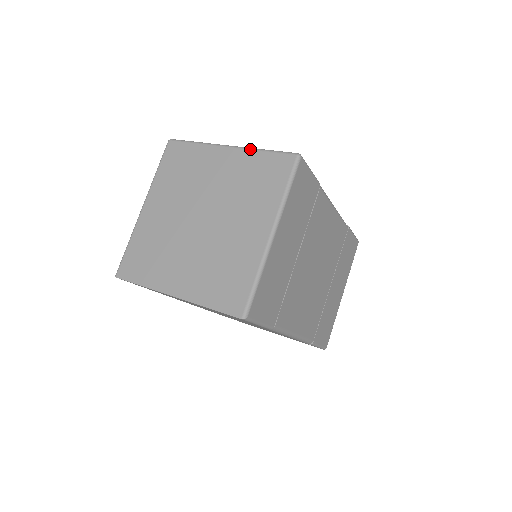
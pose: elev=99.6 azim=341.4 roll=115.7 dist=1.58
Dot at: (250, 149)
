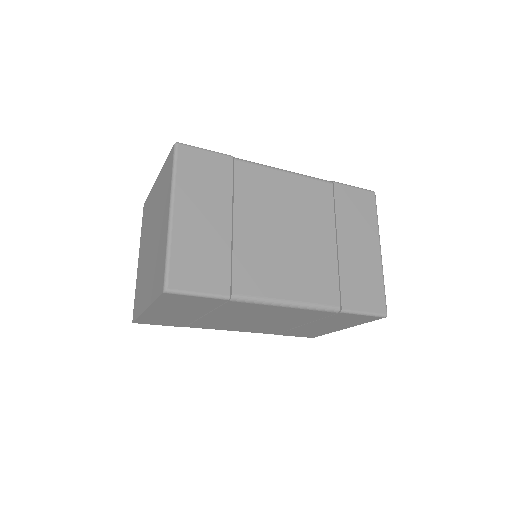
Dot at: (162, 168)
